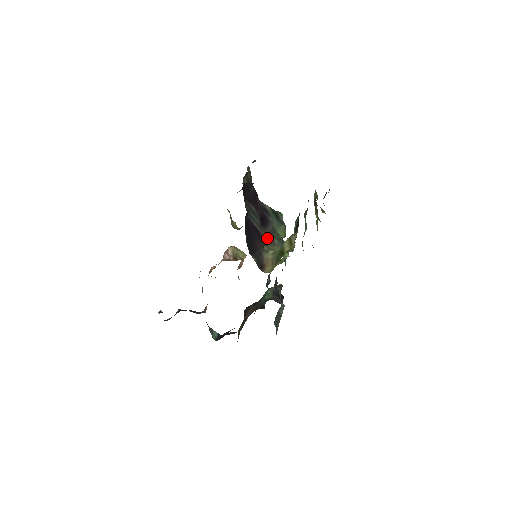
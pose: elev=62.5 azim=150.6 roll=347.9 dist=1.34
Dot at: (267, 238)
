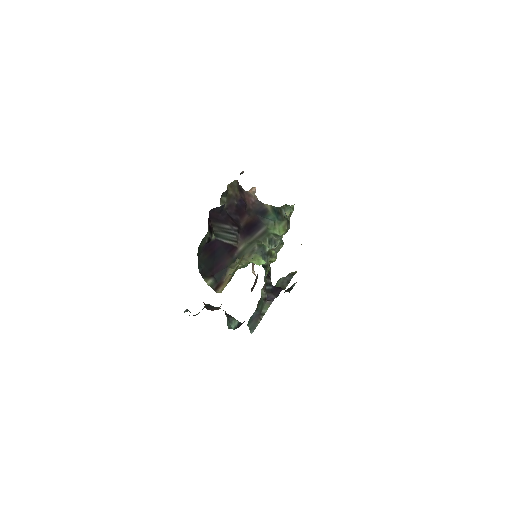
Dot at: (247, 248)
